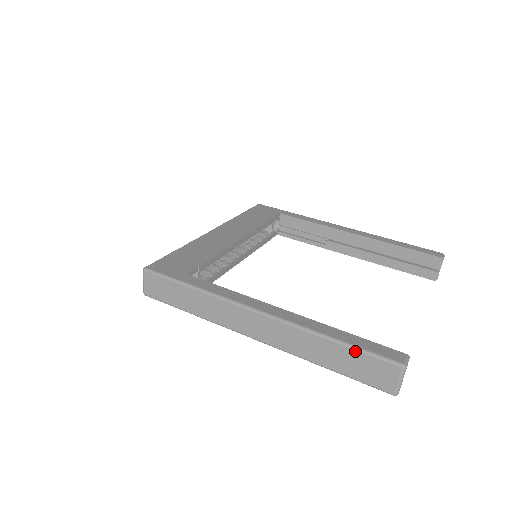
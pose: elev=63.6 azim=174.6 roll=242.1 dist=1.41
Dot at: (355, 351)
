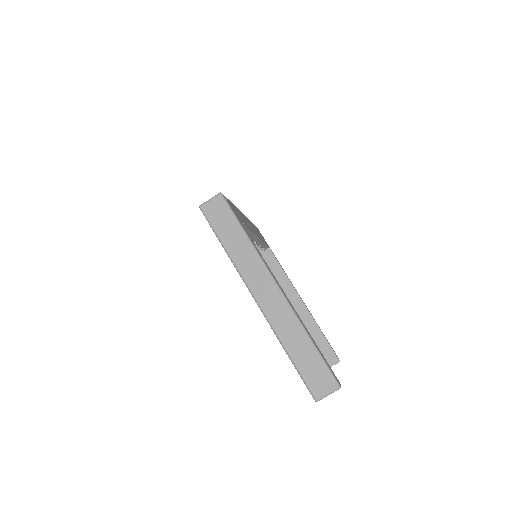
Dot at: (319, 356)
